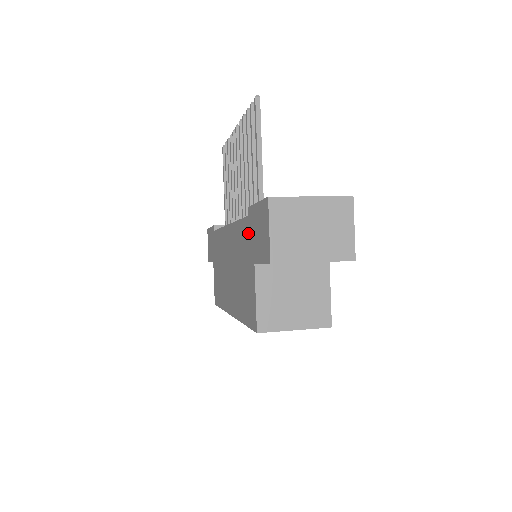
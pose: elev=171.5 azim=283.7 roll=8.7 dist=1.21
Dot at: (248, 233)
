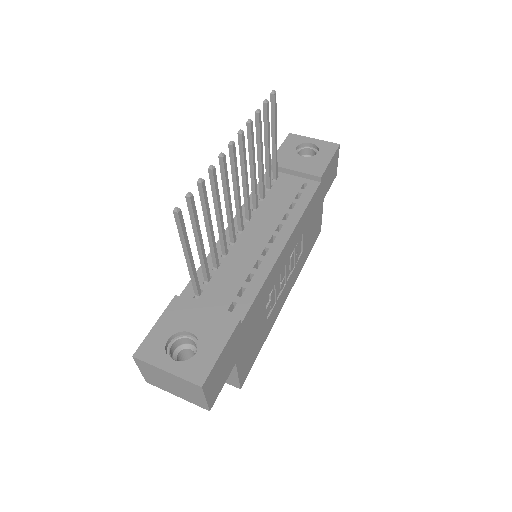
Dot at: occluded
